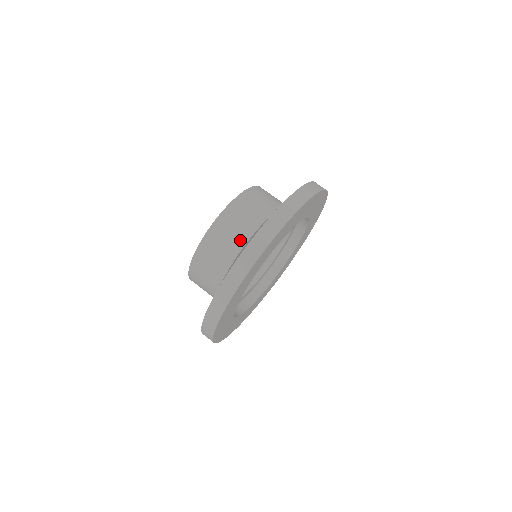
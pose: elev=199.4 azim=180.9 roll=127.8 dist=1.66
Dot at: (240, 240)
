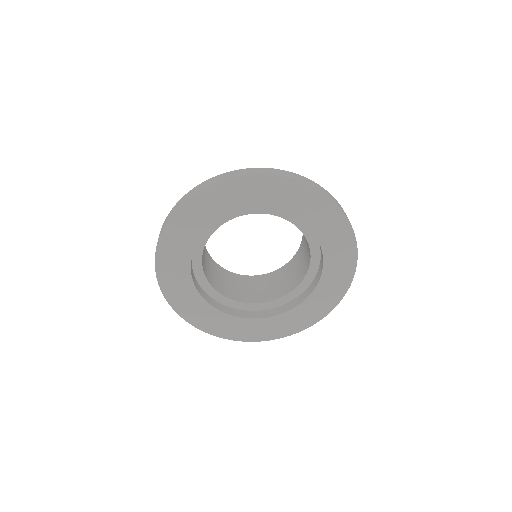
Dot at: occluded
